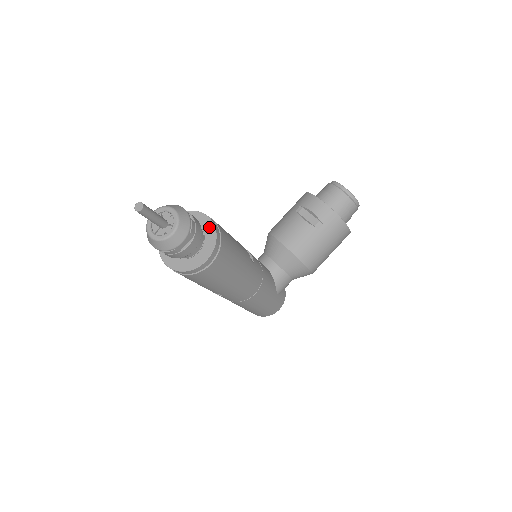
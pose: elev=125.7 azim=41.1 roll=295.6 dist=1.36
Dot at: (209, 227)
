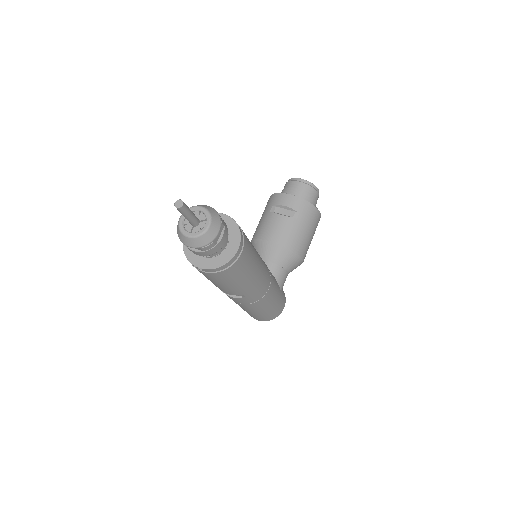
Dot at: (228, 221)
